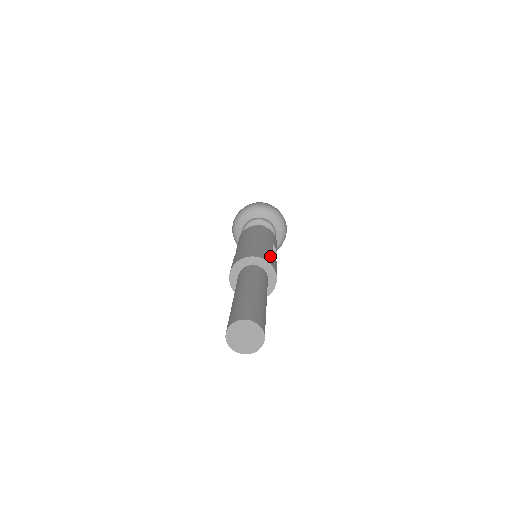
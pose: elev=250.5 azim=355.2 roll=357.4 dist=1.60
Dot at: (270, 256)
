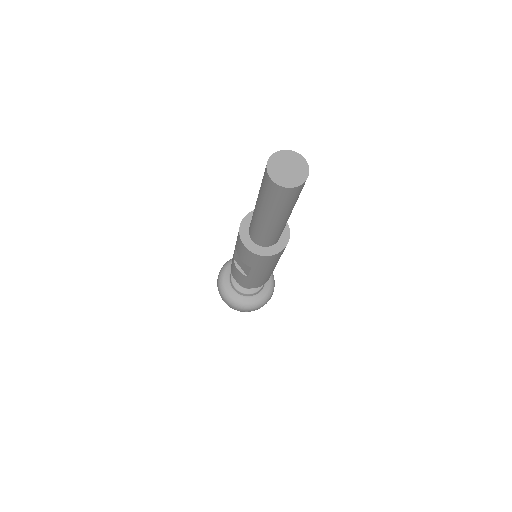
Dot at: occluded
